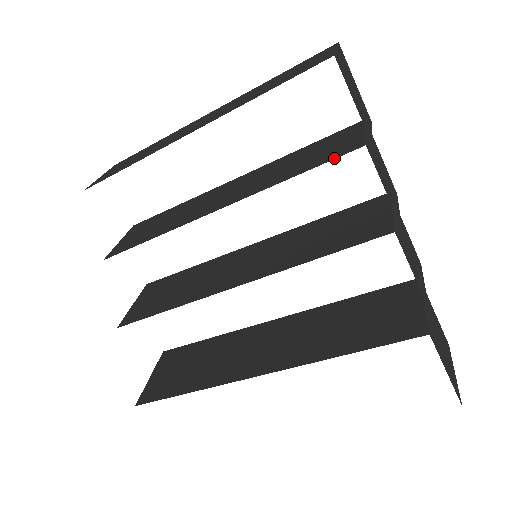
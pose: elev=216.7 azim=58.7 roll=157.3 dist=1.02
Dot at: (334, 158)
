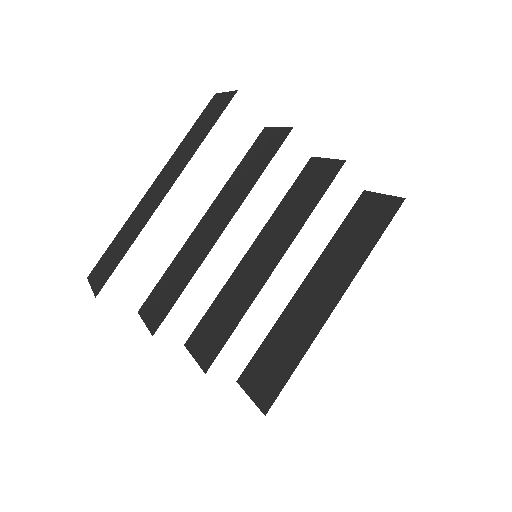
Dot at: (280, 146)
